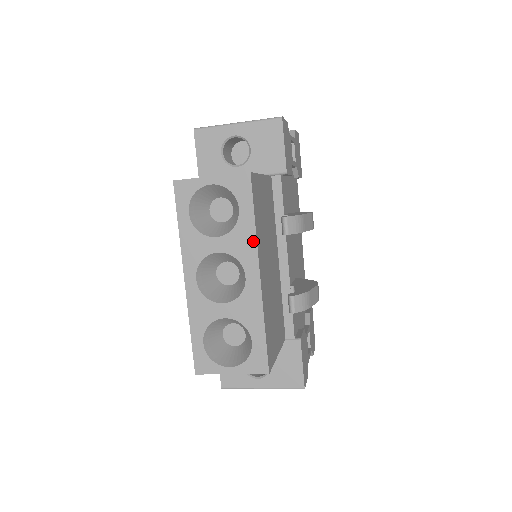
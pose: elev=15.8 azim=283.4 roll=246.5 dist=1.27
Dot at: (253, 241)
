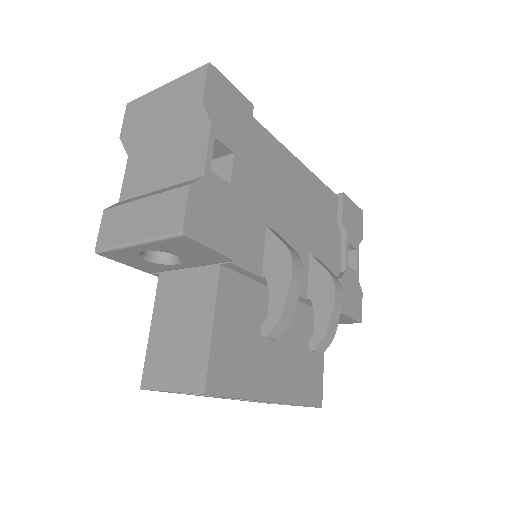
Dot at: occluded
